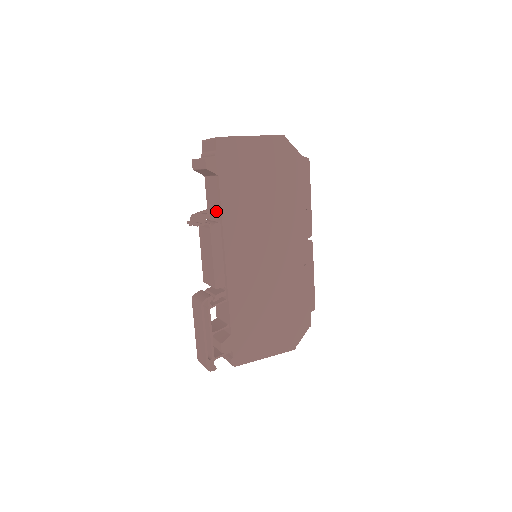
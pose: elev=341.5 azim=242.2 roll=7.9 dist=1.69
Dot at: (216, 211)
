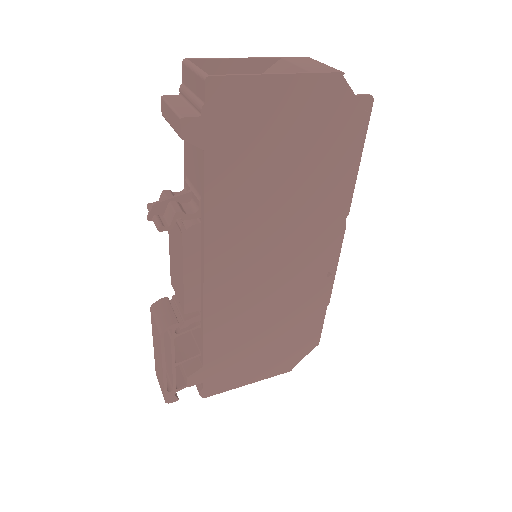
Dot at: (196, 203)
